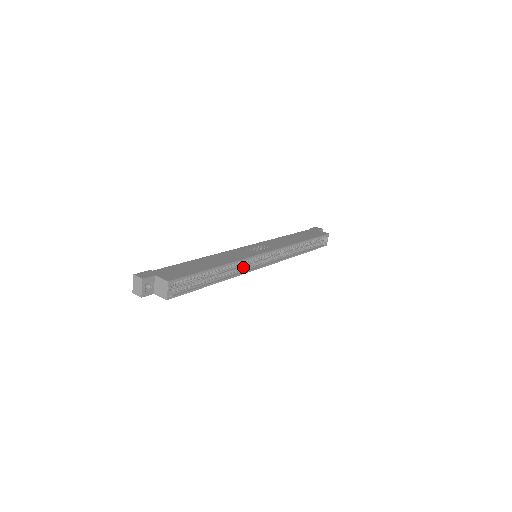
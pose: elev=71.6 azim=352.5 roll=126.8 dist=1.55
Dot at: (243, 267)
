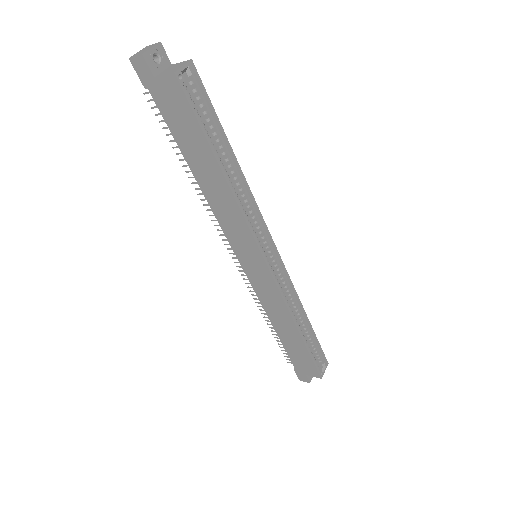
Dot at: (248, 220)
